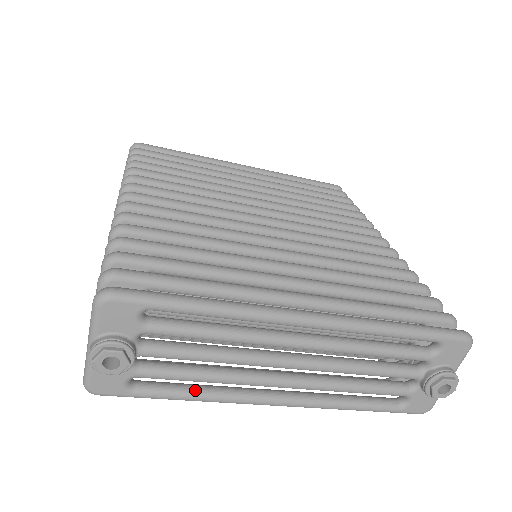
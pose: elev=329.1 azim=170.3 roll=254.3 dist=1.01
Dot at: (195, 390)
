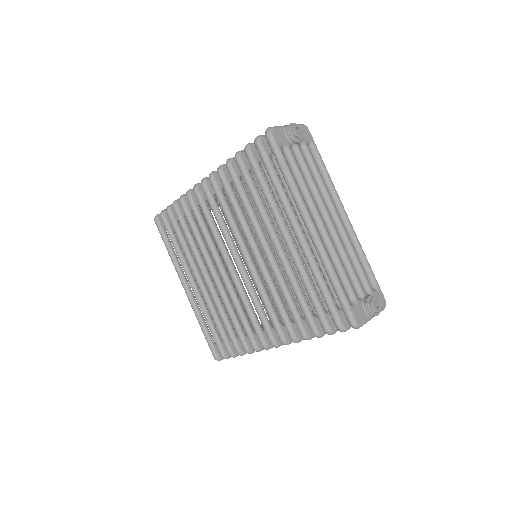
Dot at: occluded
